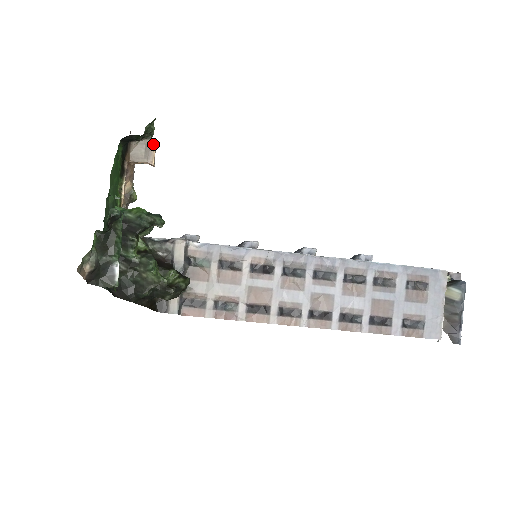
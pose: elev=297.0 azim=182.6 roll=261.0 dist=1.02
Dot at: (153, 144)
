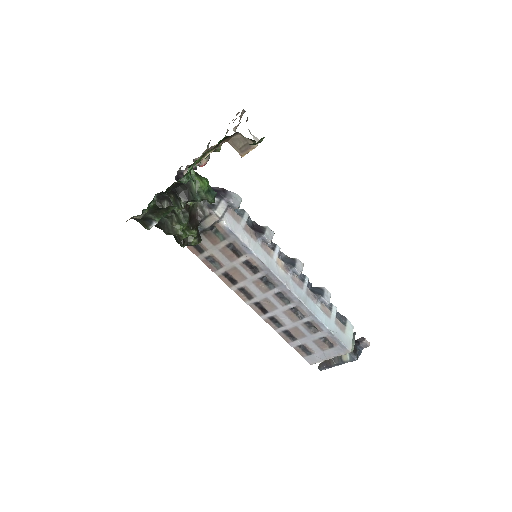
Dot at: (253, 147)
